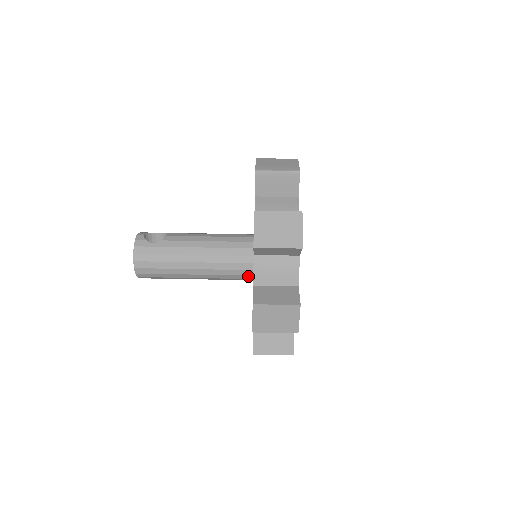
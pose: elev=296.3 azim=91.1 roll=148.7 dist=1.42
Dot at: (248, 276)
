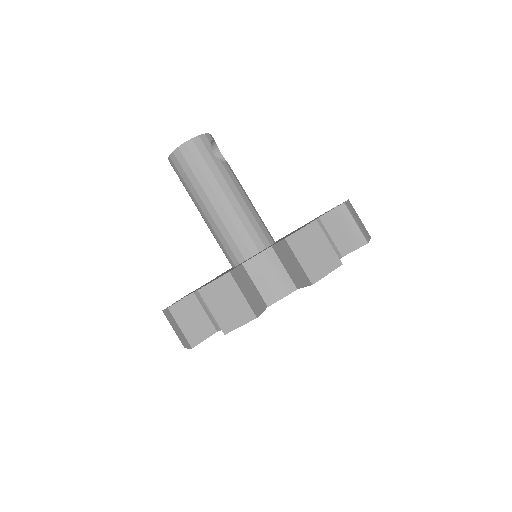
Dot at: (235, 259)
